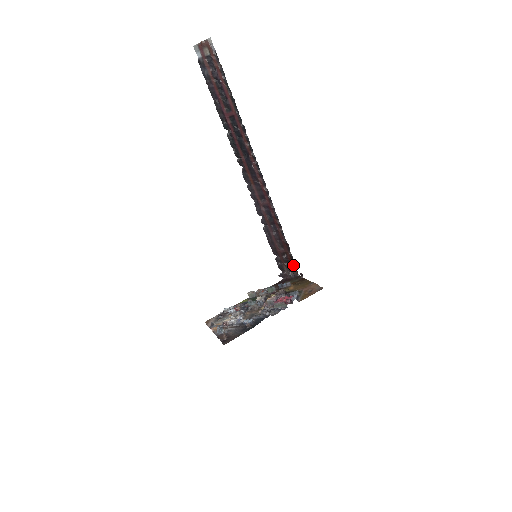
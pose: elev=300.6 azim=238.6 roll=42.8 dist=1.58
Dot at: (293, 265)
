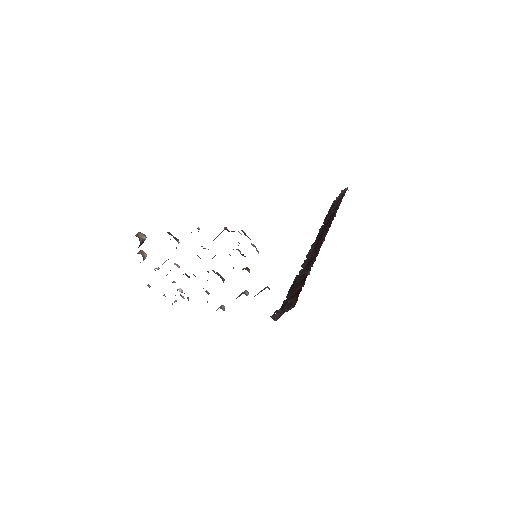
Dot at: (296, 297)
